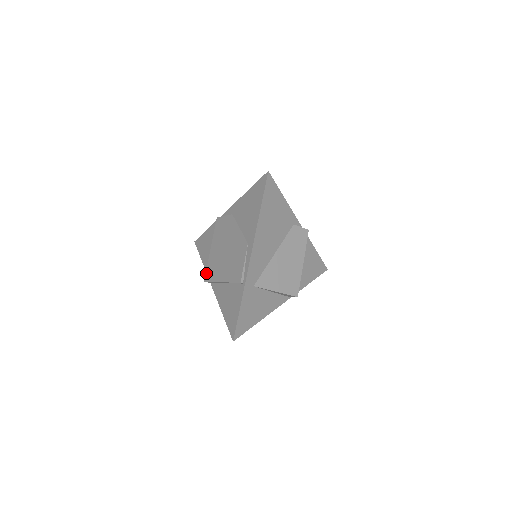
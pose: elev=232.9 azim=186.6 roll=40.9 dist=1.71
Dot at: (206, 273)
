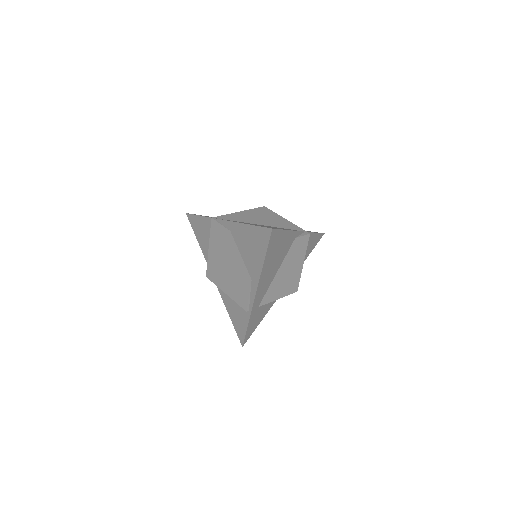
Dot at: (207, 270)
